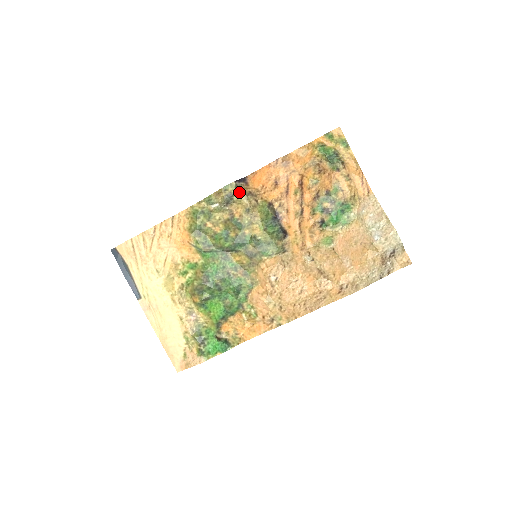
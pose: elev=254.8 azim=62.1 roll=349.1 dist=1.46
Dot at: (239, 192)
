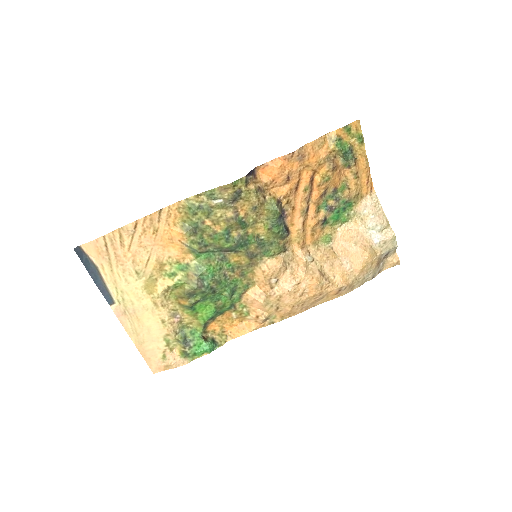
Dot at: (248, 188)
